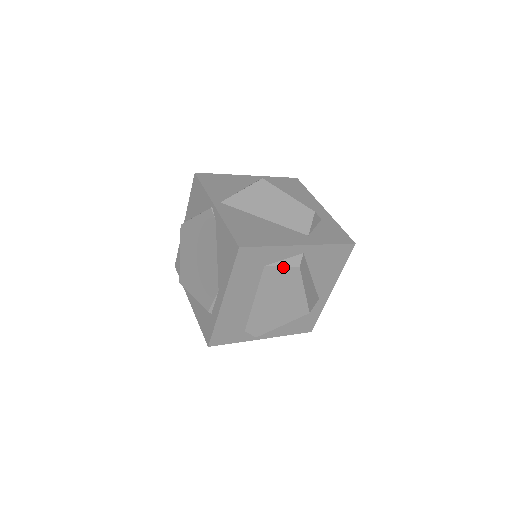
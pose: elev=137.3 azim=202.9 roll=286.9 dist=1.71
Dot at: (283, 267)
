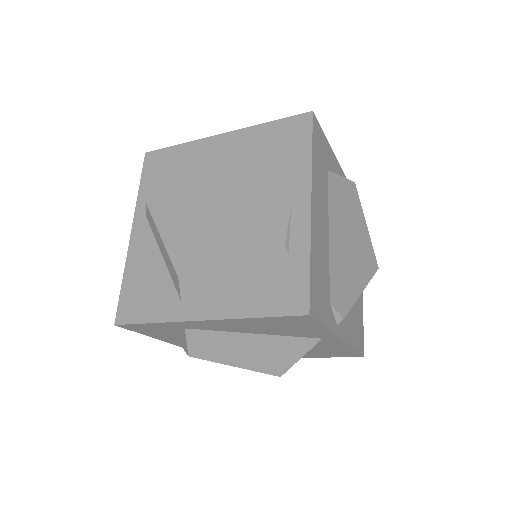
Dot at: (342, 178)
